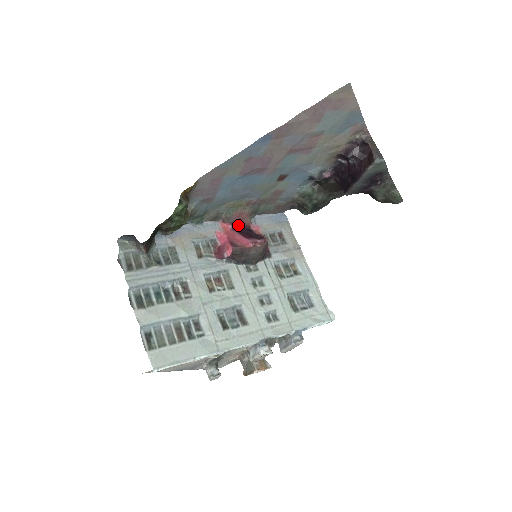
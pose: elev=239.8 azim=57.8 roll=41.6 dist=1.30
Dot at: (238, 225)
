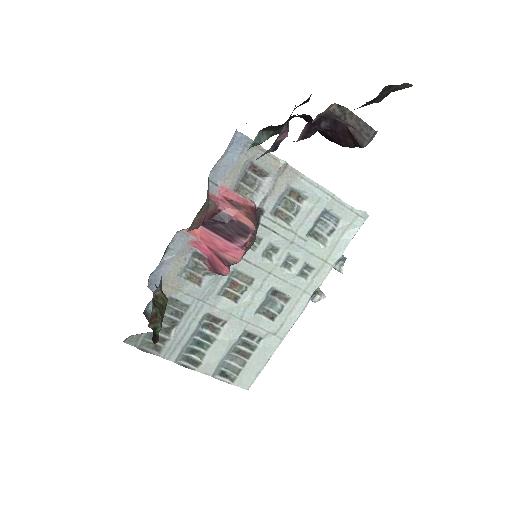
Dot at: (205, 221)
